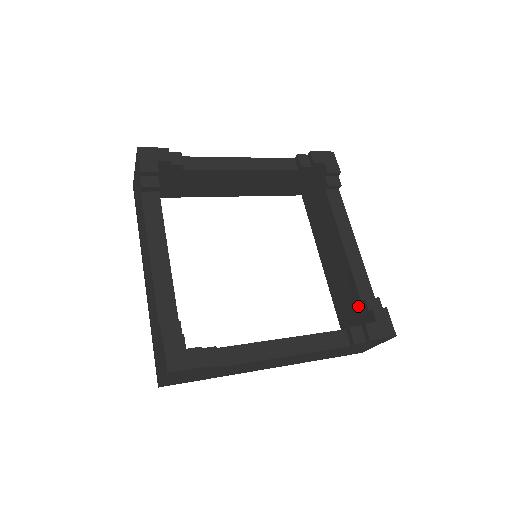
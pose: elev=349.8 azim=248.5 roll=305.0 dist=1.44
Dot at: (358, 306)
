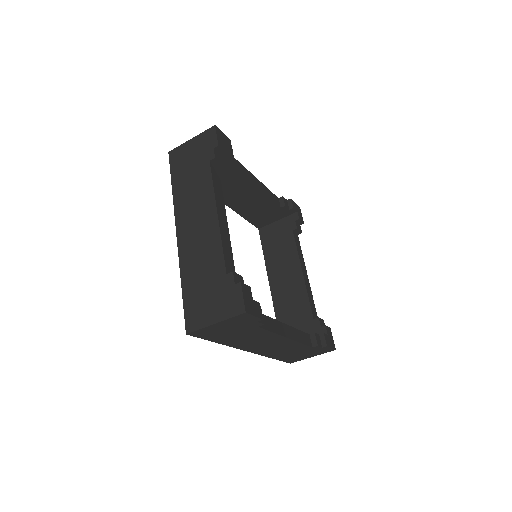
Dot at: (309, 322)
